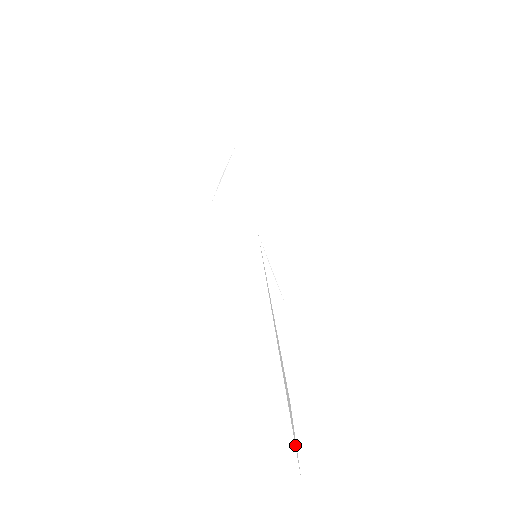
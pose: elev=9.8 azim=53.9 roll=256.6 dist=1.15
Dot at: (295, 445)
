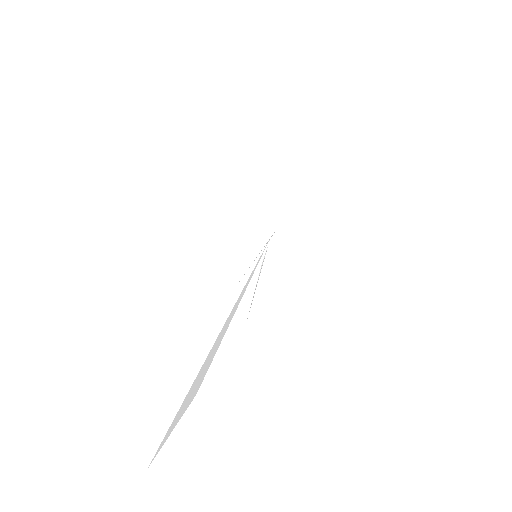
Dot at: (168, 431)
